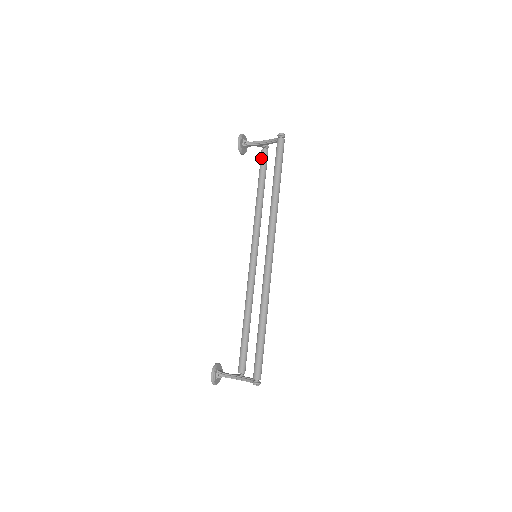
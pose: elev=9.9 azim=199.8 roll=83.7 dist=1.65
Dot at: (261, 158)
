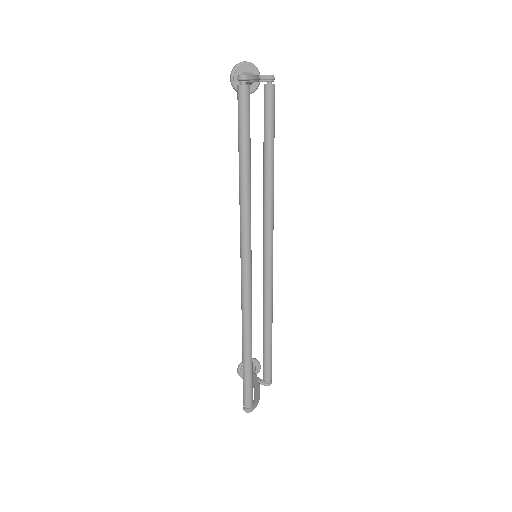
Dot at: occluded
